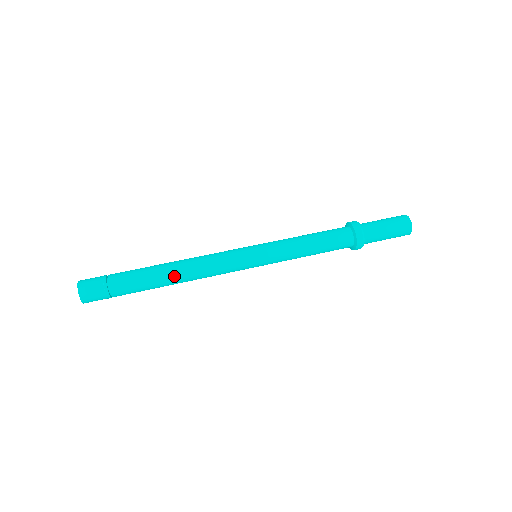
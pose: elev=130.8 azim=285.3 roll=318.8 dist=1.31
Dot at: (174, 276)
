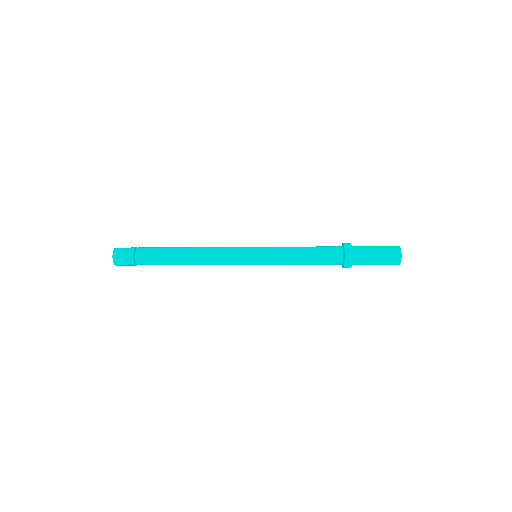
Dot at: (186, 248)
